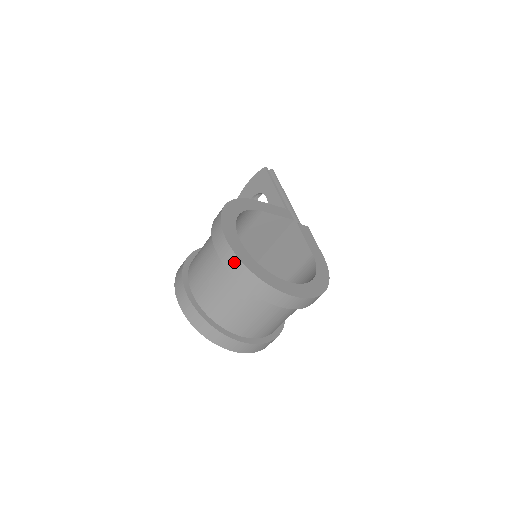
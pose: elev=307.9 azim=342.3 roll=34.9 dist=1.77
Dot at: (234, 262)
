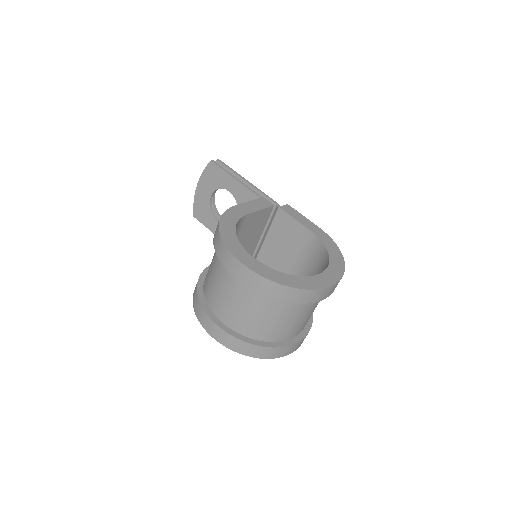
Dot at: (266, 285)
